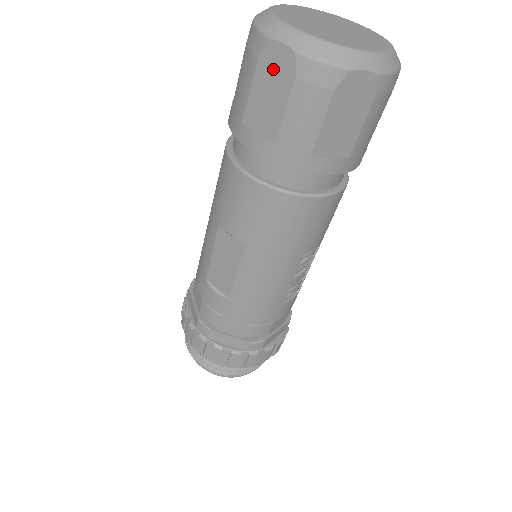
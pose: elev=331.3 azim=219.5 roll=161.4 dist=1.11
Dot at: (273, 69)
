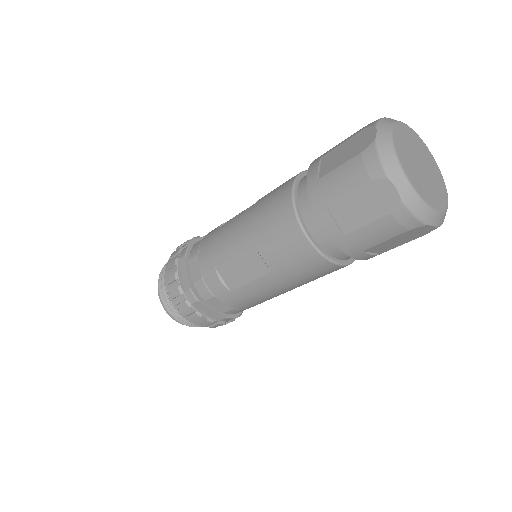
Dot at: (377, 196)
